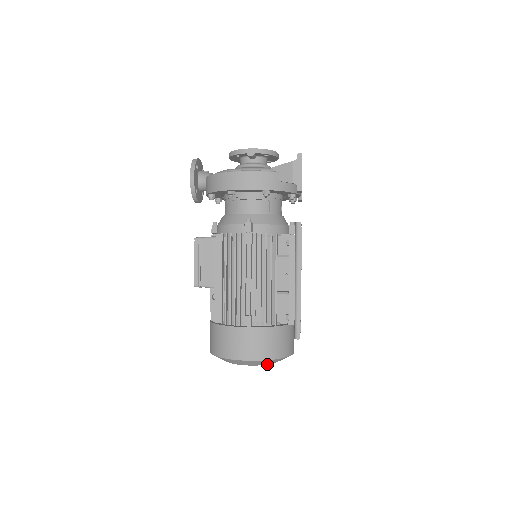
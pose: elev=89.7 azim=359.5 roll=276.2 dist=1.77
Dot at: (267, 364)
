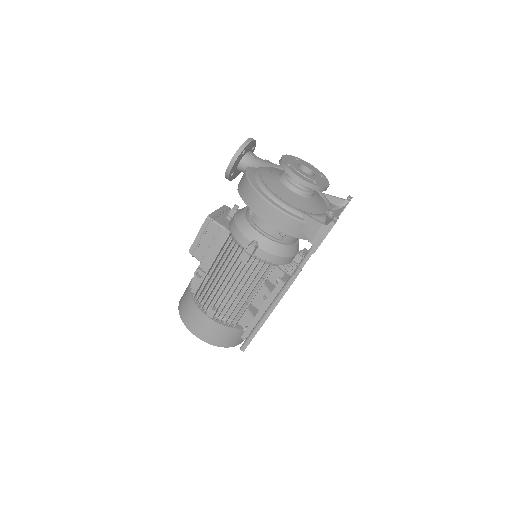
Dot at: occluded
